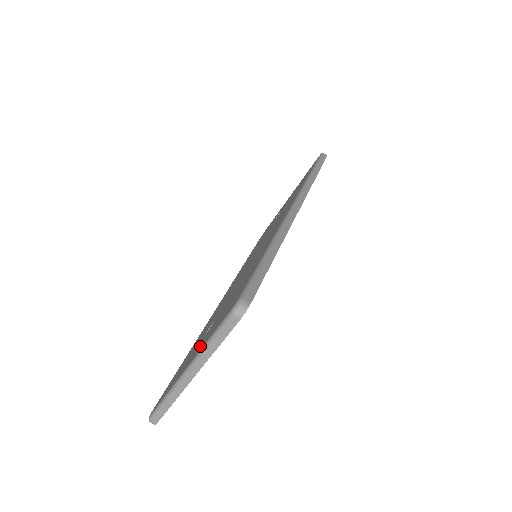
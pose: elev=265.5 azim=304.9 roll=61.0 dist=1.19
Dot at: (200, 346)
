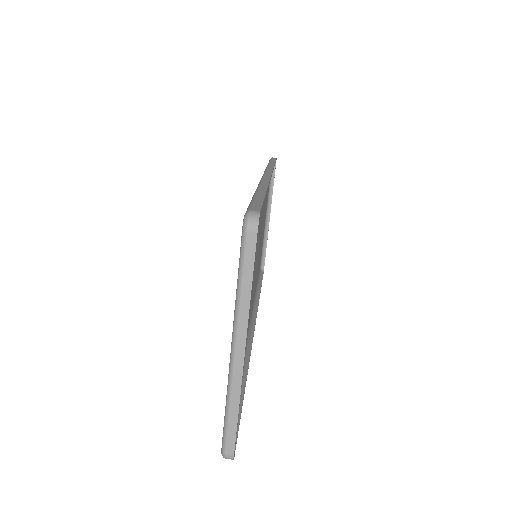
Dot at: occluded
